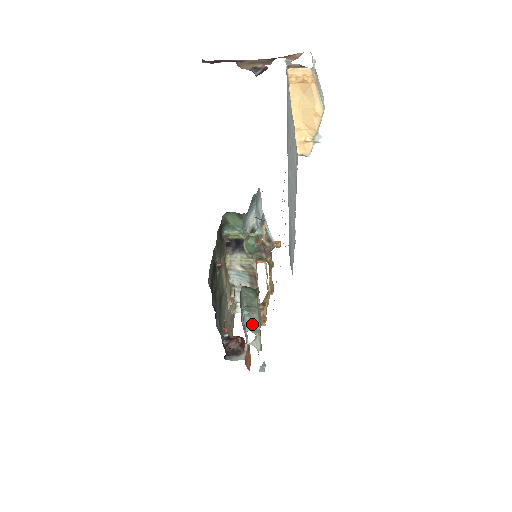
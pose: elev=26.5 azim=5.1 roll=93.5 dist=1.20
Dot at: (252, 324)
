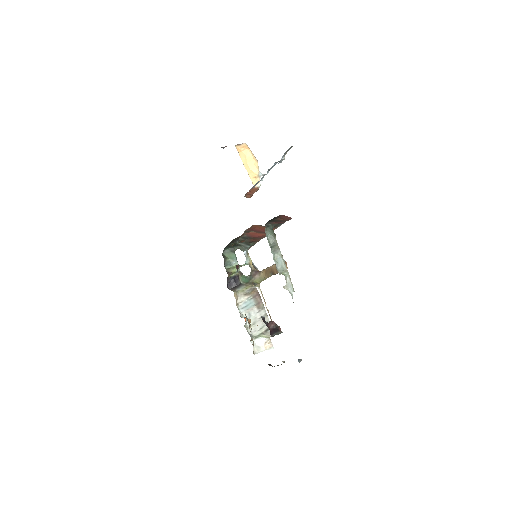
Dot at: (280, 265)
